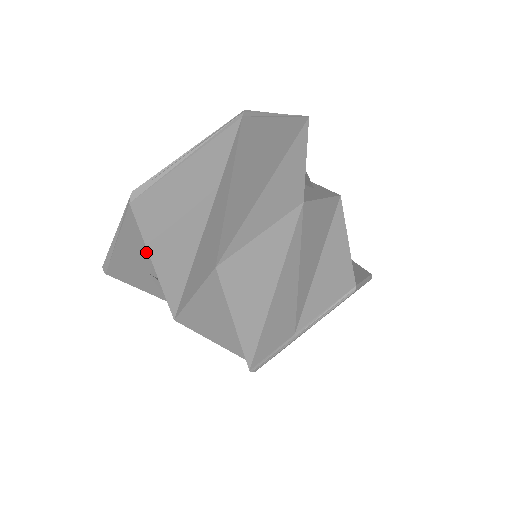
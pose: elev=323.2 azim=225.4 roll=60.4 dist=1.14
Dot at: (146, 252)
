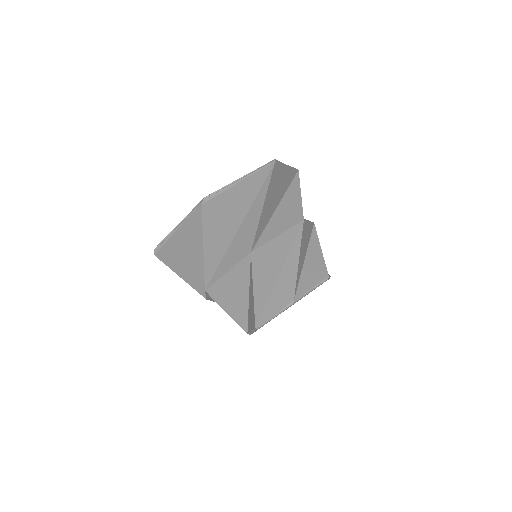
Dot at: occluded
